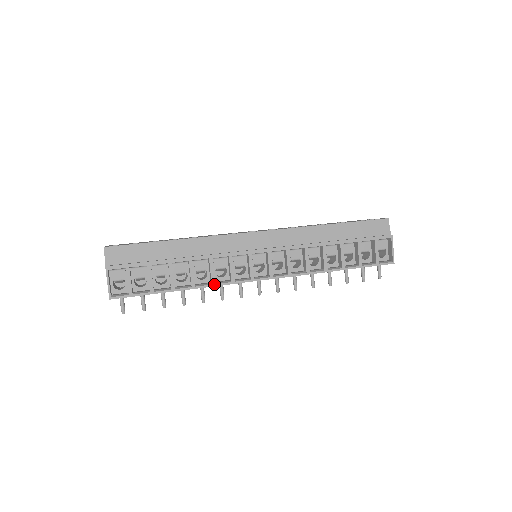
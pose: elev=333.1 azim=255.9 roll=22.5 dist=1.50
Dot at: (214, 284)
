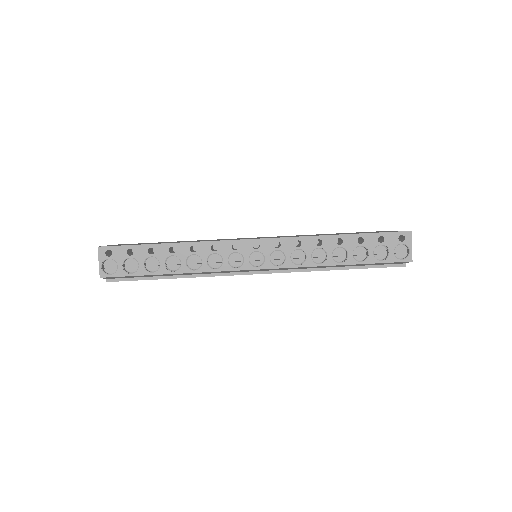
Dot at: occluded
